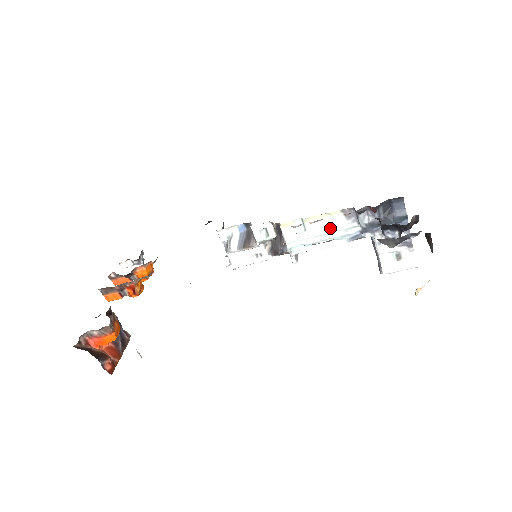
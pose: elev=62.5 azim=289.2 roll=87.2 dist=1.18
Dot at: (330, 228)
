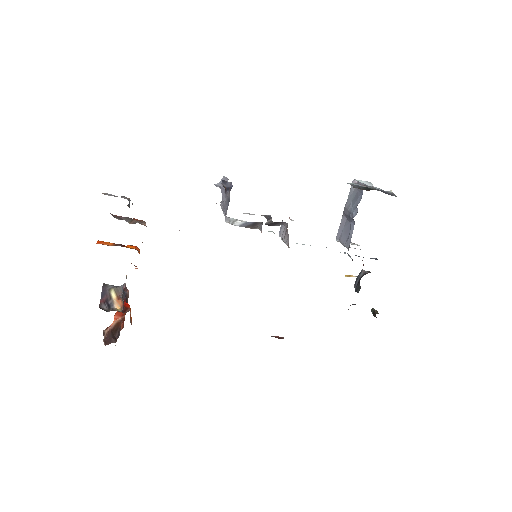
Dot at: occluded
